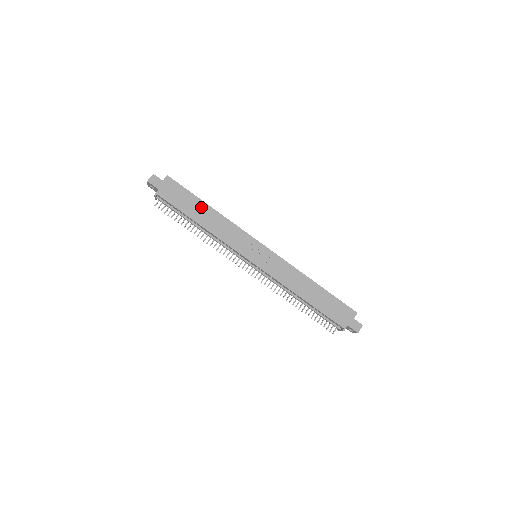
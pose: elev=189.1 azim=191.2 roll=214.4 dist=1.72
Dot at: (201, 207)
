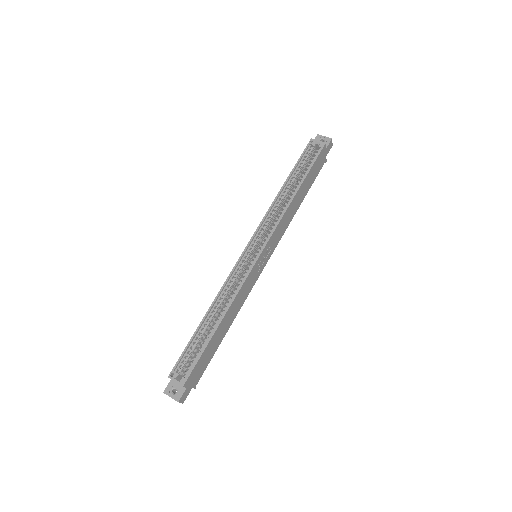
Dot at: (217, 335)
